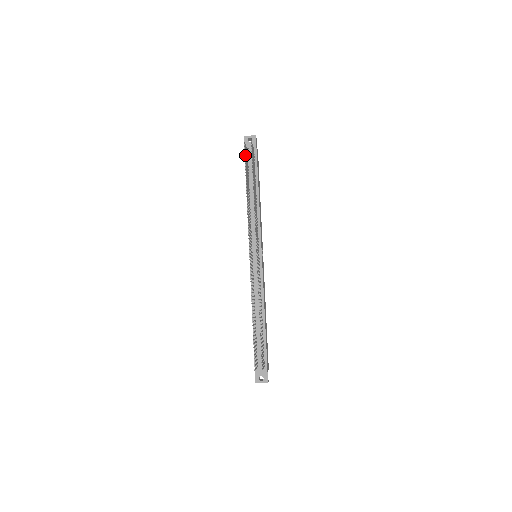
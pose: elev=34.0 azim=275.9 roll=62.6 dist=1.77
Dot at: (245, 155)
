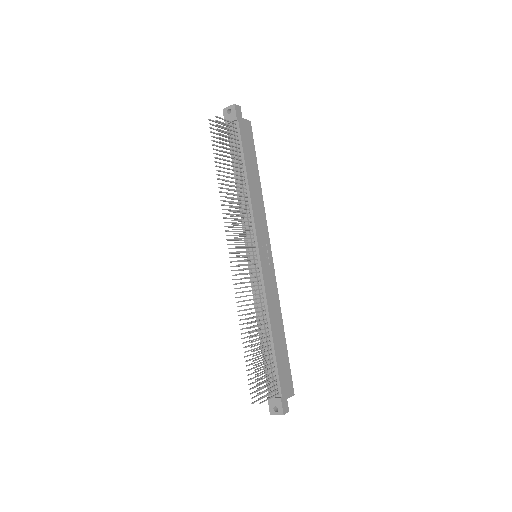
Dot at: (211, 136)
